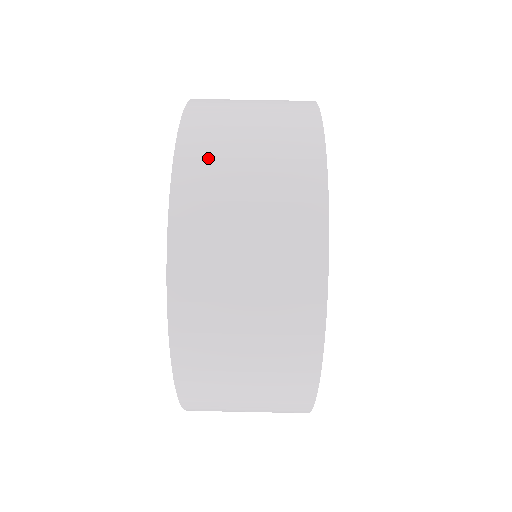
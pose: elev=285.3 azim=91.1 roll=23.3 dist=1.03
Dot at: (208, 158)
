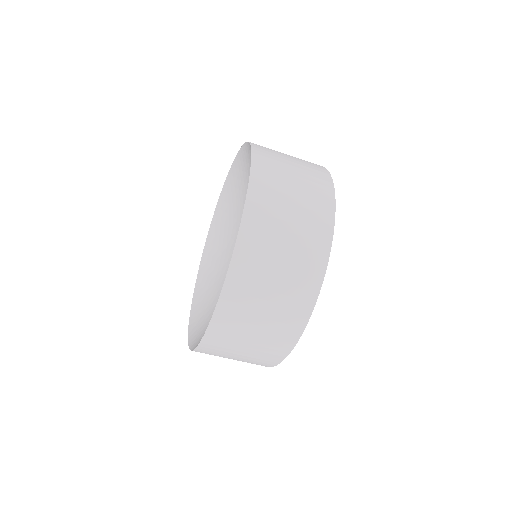
Dot at: (266, 206)
